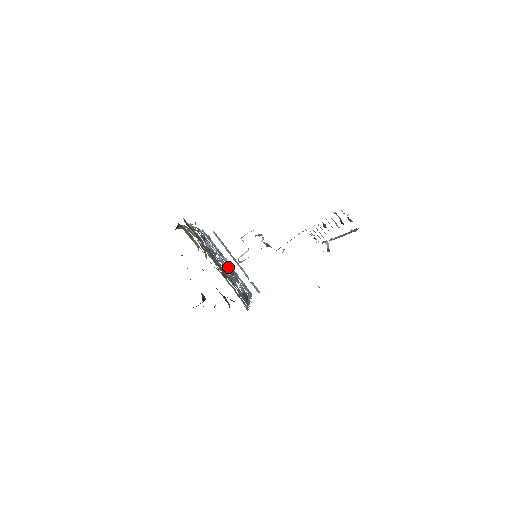
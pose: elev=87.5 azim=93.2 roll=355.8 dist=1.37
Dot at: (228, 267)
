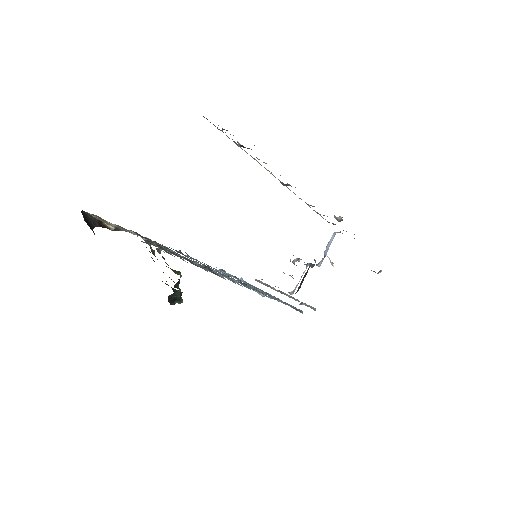
Dot at: occluded
